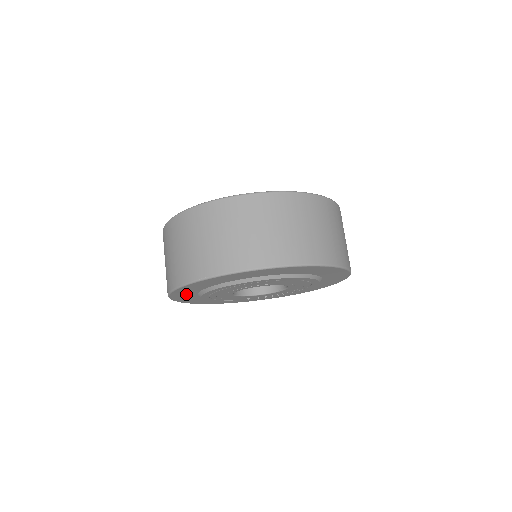
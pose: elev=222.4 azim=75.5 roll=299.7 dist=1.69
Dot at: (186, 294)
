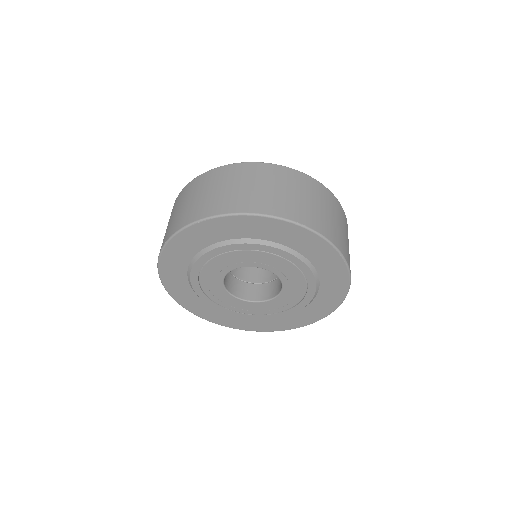
Dot at: (222, 231)
